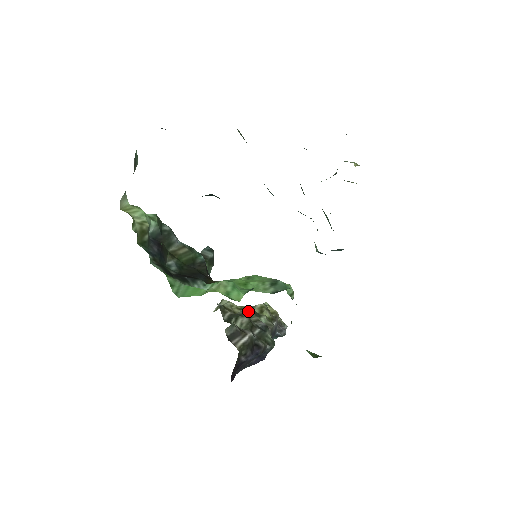
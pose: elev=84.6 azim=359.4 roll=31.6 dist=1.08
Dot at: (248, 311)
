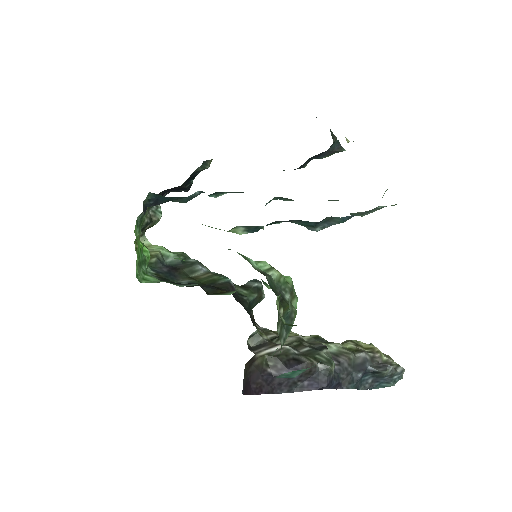
Dot at: (311, 338)
